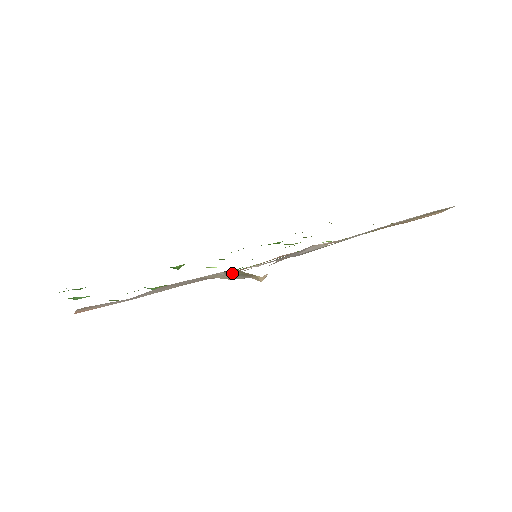
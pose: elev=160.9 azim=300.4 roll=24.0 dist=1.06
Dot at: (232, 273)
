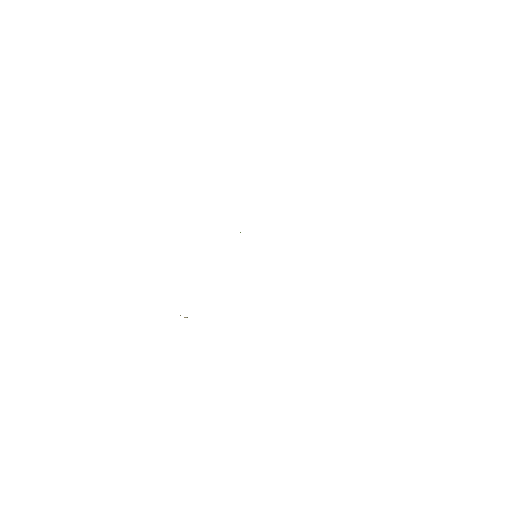
Dot at: occluded
